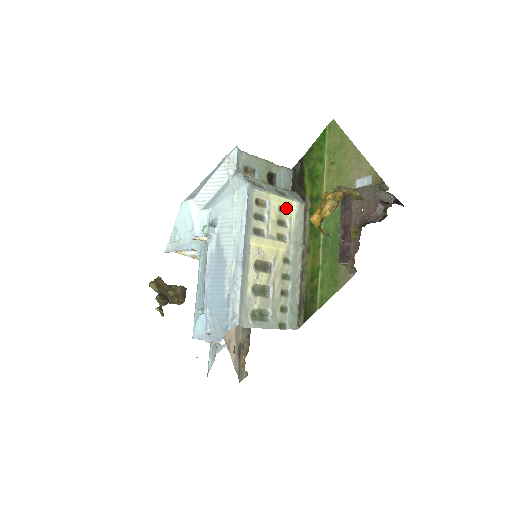
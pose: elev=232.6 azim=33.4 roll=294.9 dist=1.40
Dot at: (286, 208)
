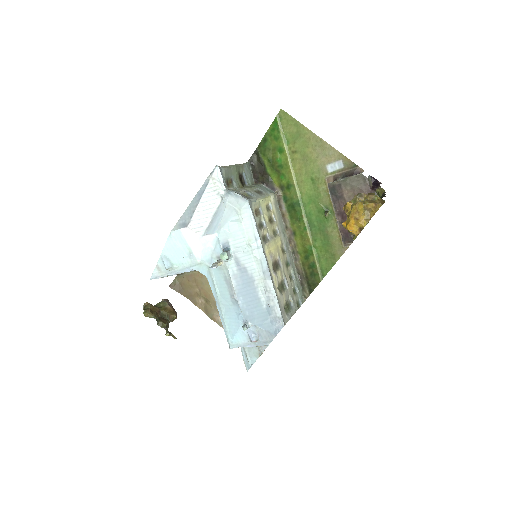
Dot at: (268, 205)
